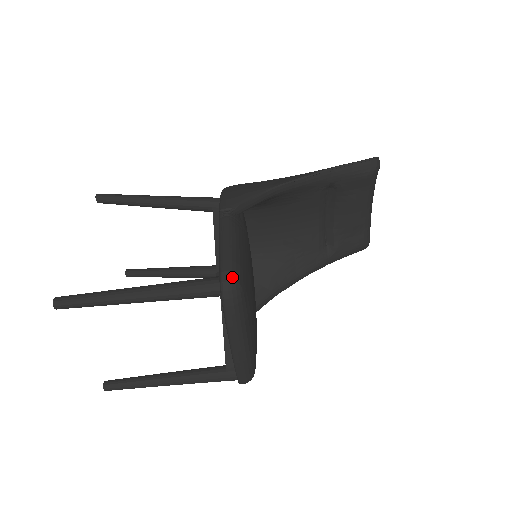
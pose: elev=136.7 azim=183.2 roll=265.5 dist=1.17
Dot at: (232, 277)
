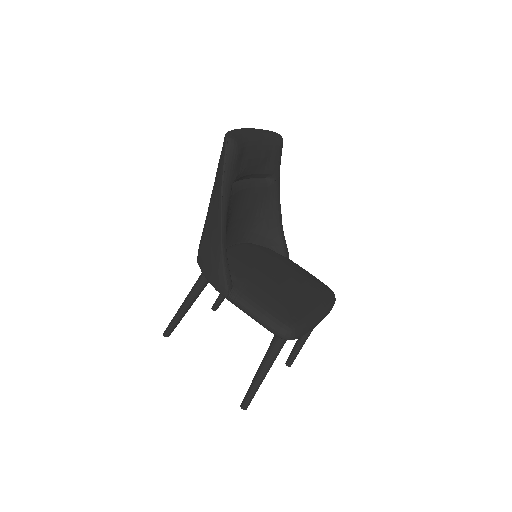
Dot at: (283, 332)
